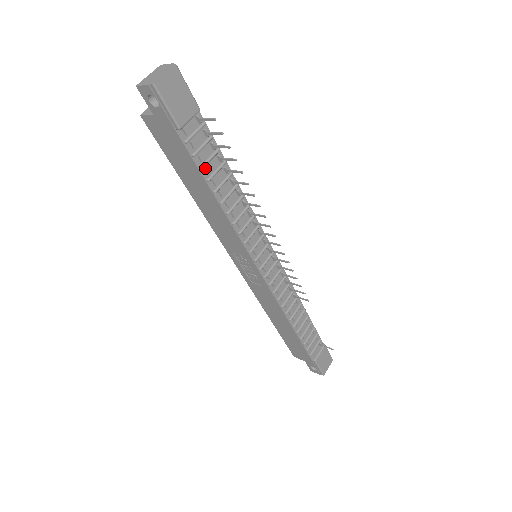
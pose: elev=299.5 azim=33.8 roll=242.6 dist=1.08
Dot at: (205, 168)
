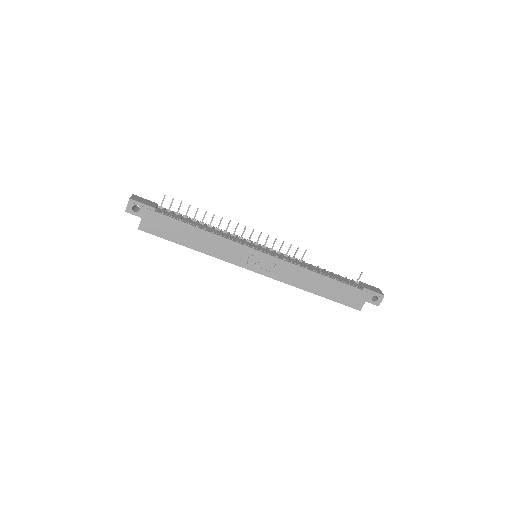
Dot at: (182, 221)
